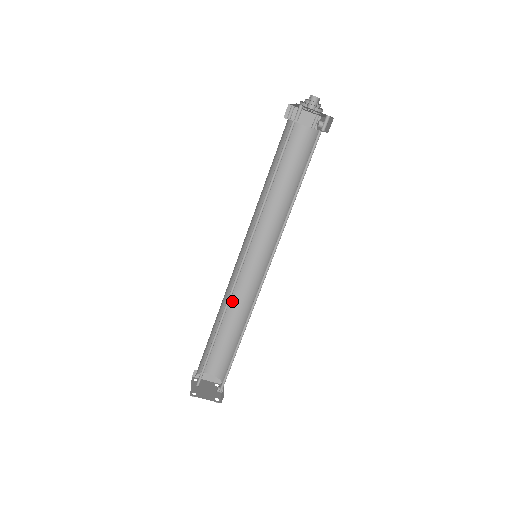
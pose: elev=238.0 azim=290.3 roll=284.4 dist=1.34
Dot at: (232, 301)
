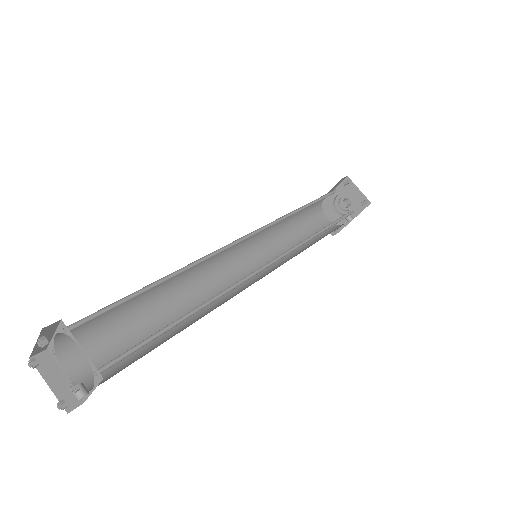
Dot at: (187, 295)
